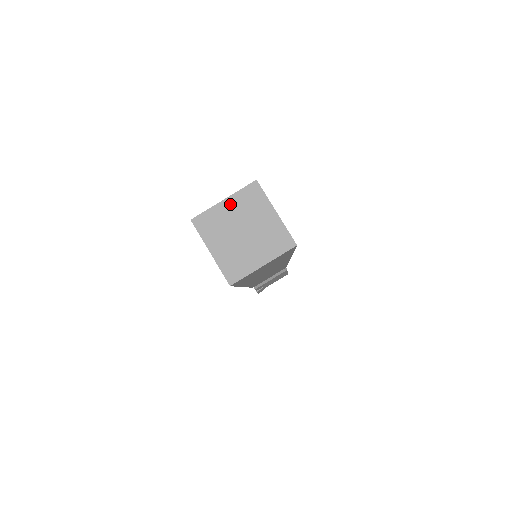
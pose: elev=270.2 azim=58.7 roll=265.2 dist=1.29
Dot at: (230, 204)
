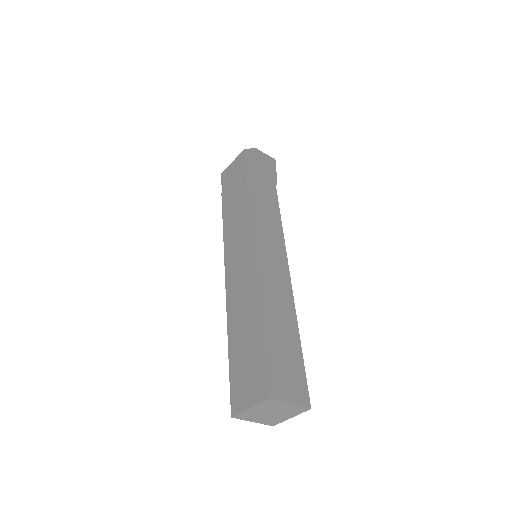
Dot at: (255, 408)
